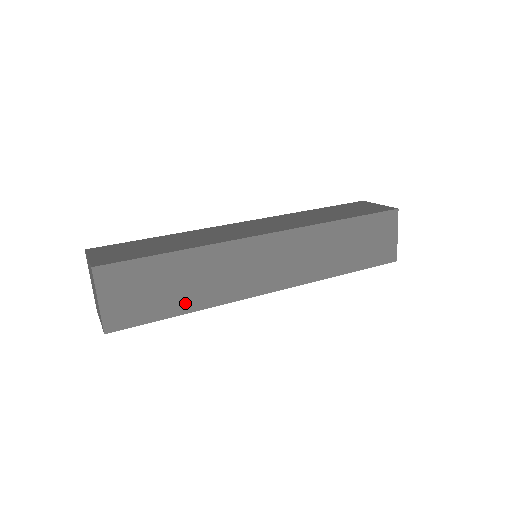
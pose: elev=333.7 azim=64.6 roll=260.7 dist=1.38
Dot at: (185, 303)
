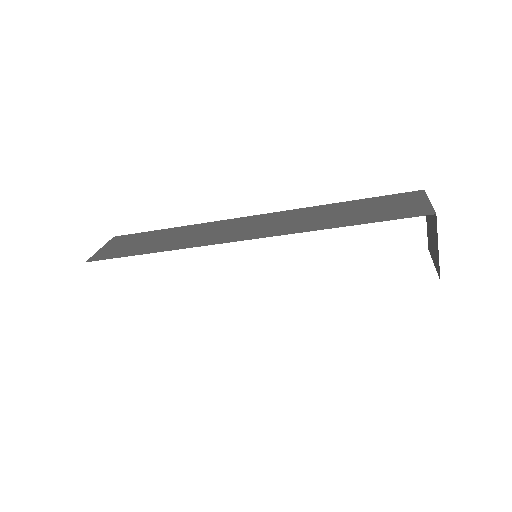
Dot at: (157, 248)
